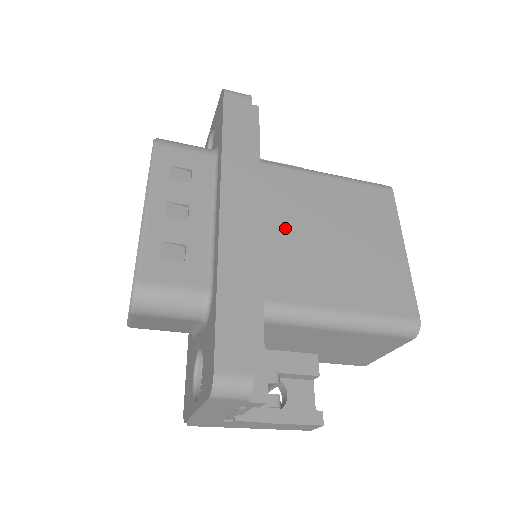
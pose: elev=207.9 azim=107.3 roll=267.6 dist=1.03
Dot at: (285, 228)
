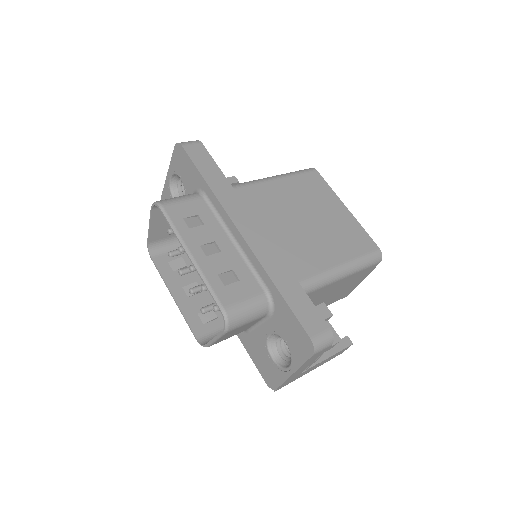
Dot at: (277, 228)
